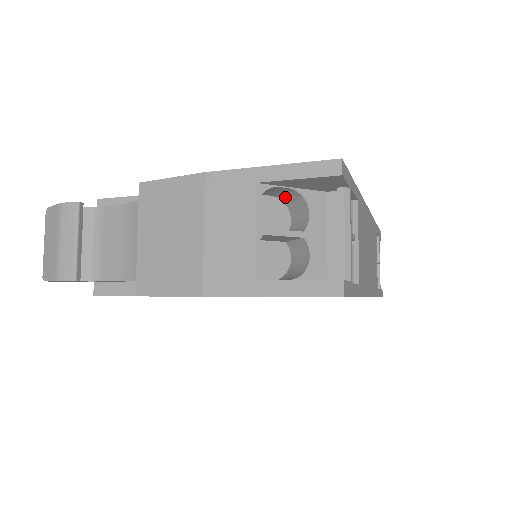
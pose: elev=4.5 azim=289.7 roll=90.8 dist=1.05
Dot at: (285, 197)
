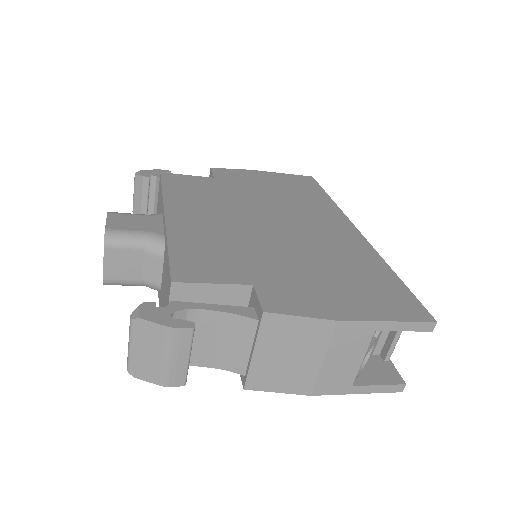
Dot at: occluded
